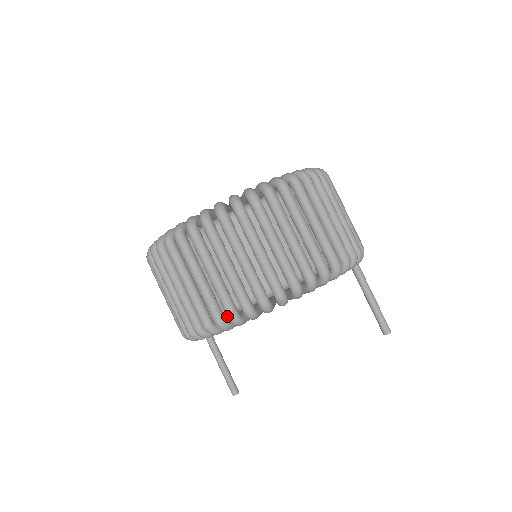
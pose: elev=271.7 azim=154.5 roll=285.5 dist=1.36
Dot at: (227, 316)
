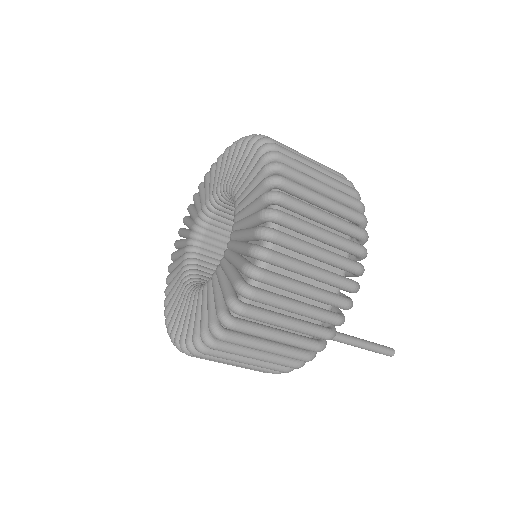
Dot at: occluded
